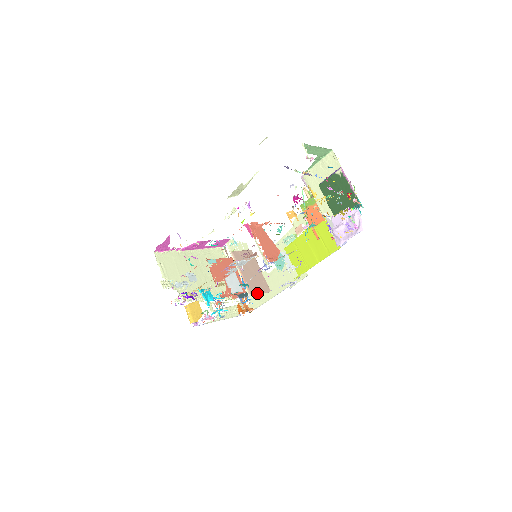
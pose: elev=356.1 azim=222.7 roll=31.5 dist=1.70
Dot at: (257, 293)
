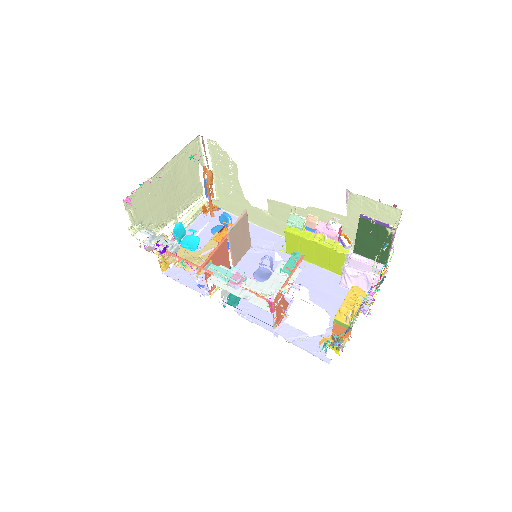
Dot at: (240, 260)
